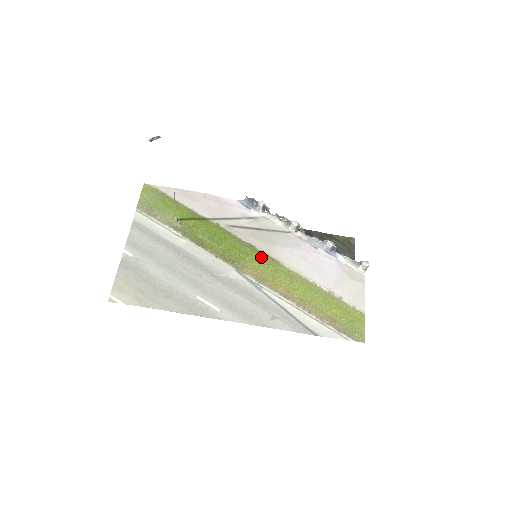
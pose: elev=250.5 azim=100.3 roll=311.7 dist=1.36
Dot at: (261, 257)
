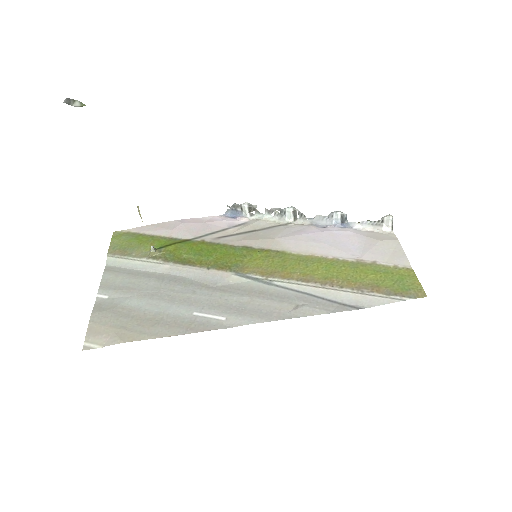
Dot at: (262, 253)
